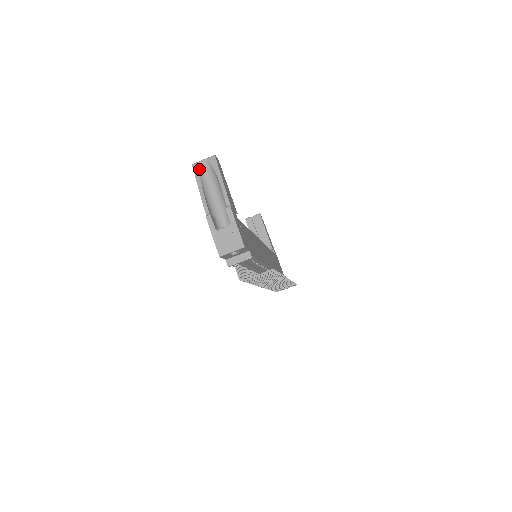
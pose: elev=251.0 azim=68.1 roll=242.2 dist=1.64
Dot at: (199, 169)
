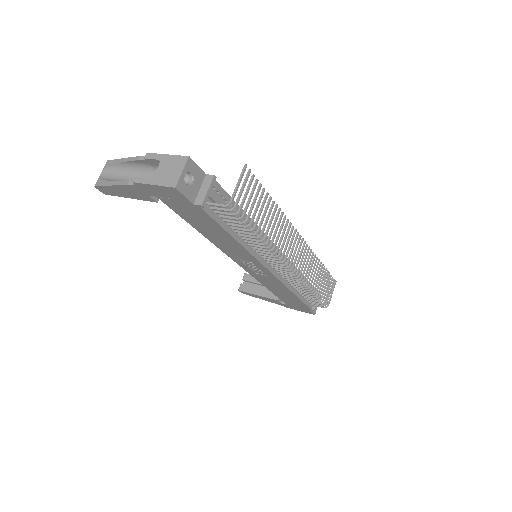
Dot at: (102, 180)
